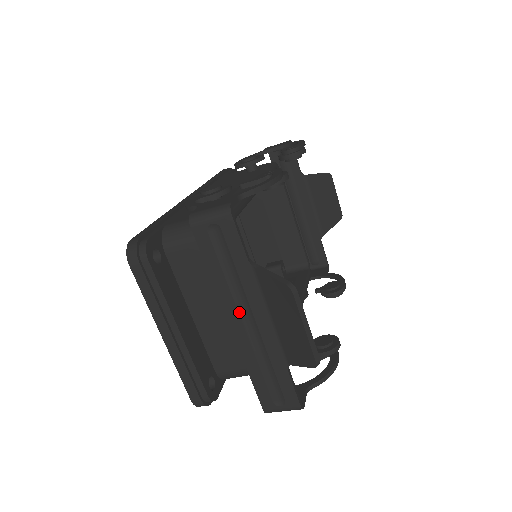
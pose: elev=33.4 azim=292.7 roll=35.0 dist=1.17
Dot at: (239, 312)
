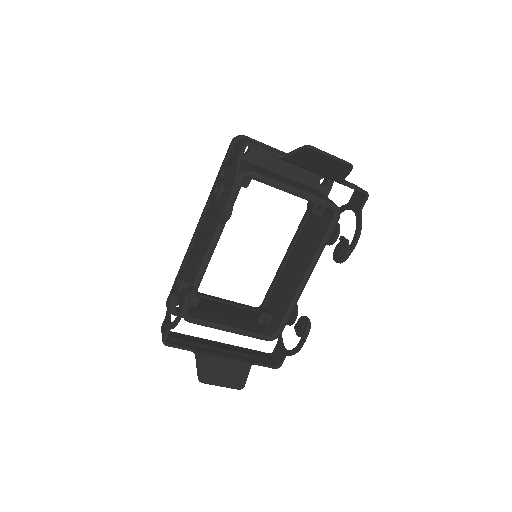
Dot at: occluded
